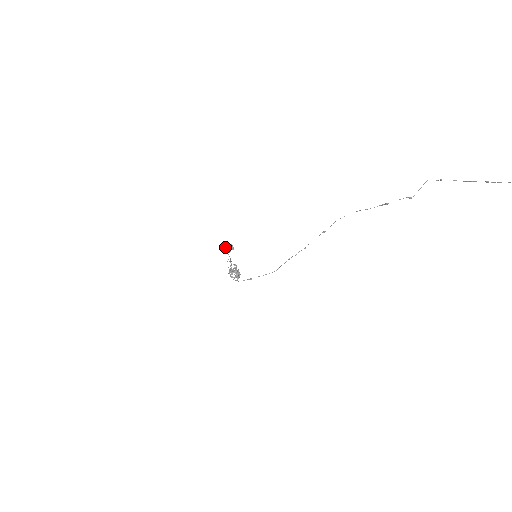
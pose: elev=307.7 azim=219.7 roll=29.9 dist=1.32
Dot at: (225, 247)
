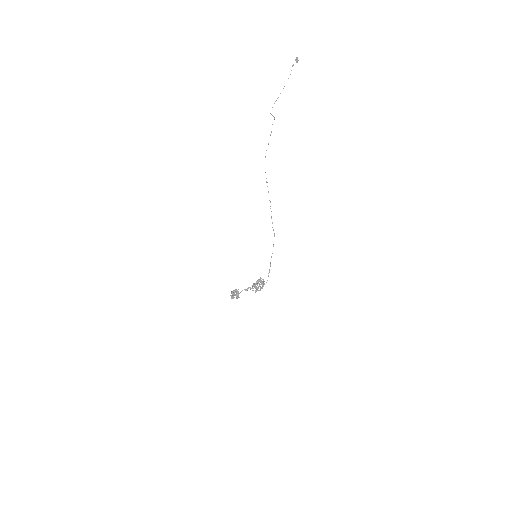
Dot at: (234, 293)
